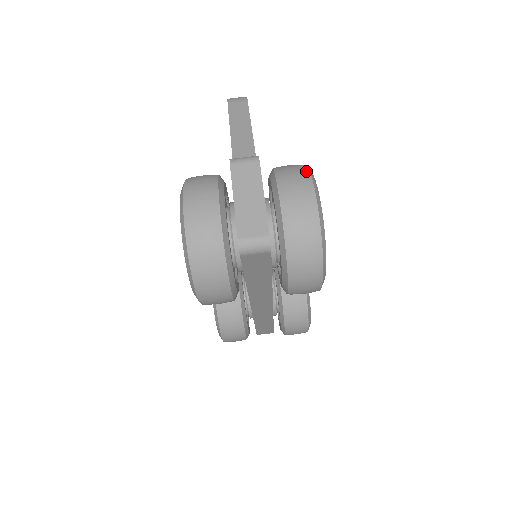
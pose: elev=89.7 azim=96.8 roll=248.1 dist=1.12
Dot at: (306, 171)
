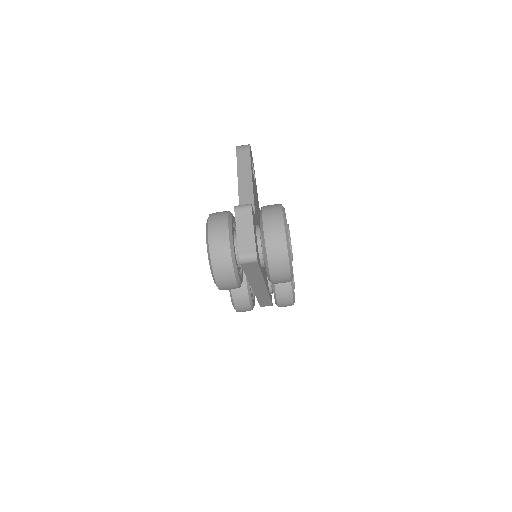
Dot at: (280, 211)
